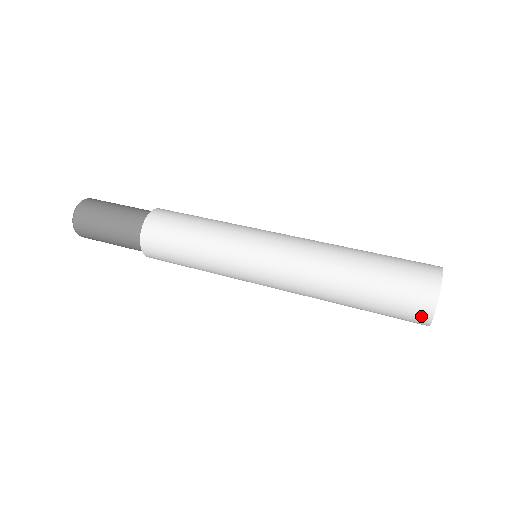
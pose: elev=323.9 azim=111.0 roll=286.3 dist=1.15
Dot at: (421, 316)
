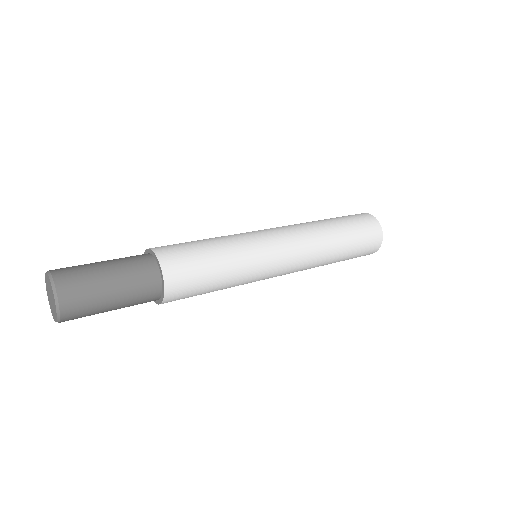
Dot at: (376, 229)
